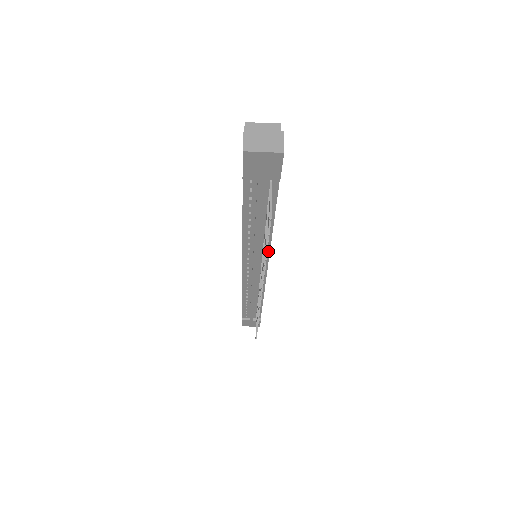
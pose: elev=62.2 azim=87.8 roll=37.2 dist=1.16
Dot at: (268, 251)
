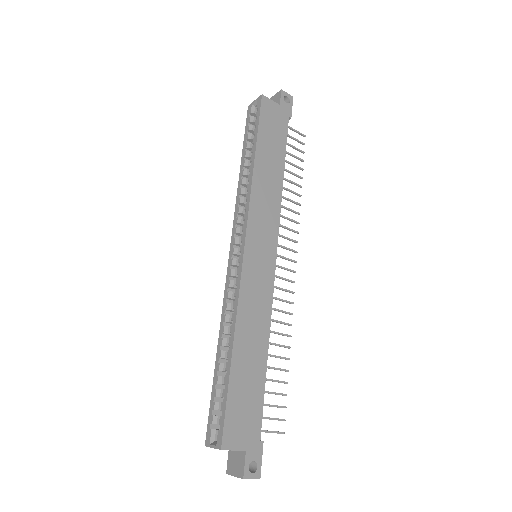
Dot at: (271, 304)
